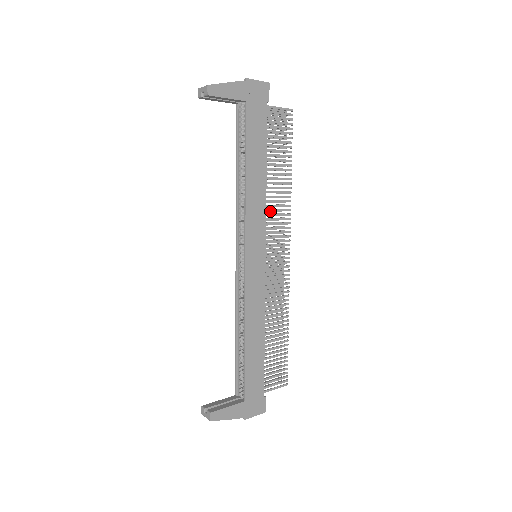
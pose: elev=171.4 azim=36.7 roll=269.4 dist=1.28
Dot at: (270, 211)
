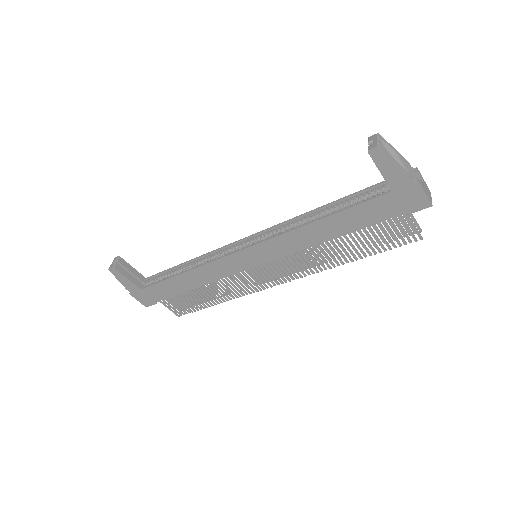
Dot at: (302, 254)
